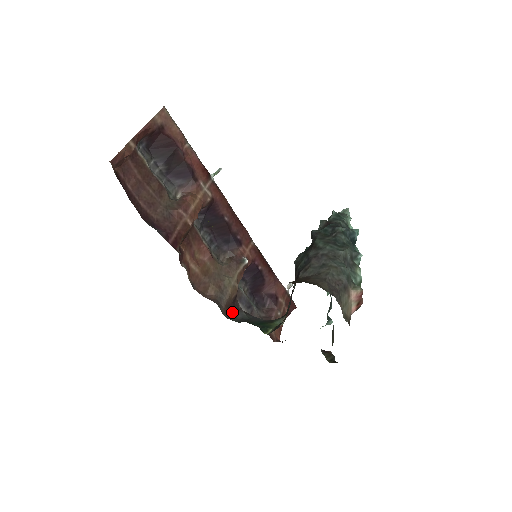
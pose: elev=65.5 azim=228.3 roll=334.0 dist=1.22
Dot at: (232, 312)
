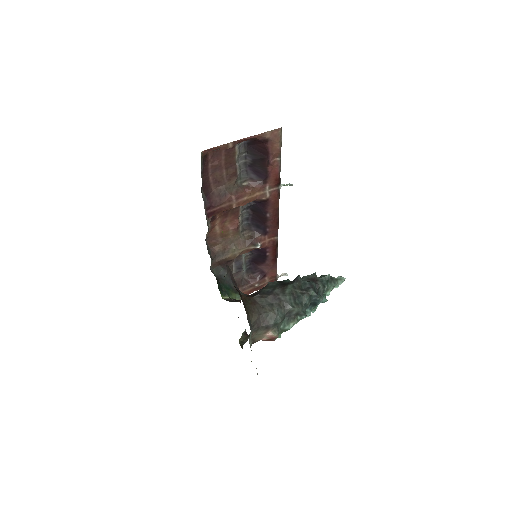
Dot at: (219, 267)
